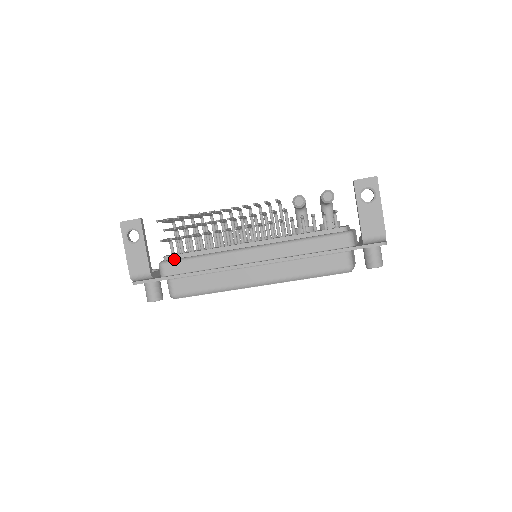
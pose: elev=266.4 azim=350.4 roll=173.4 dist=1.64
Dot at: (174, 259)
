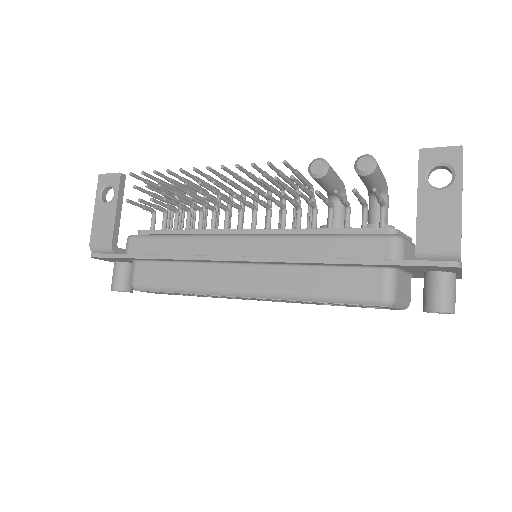
Dot at: (145, 234)
